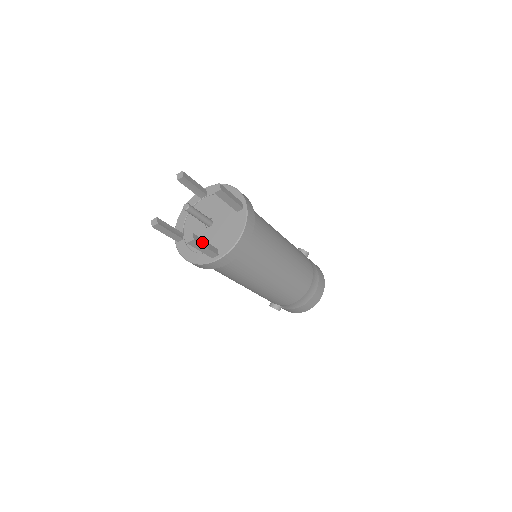
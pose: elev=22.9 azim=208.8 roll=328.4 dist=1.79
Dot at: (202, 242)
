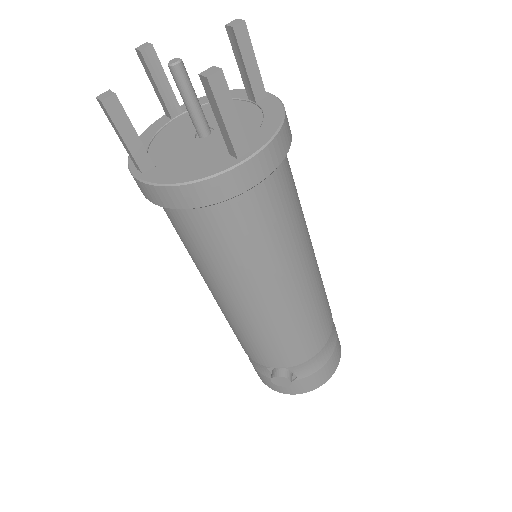
Dot at: (228, 98)
